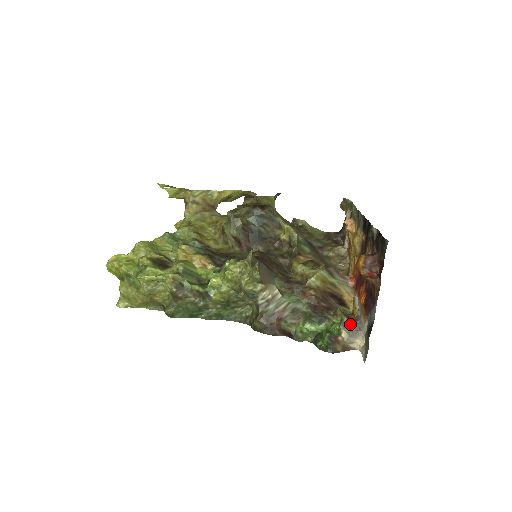
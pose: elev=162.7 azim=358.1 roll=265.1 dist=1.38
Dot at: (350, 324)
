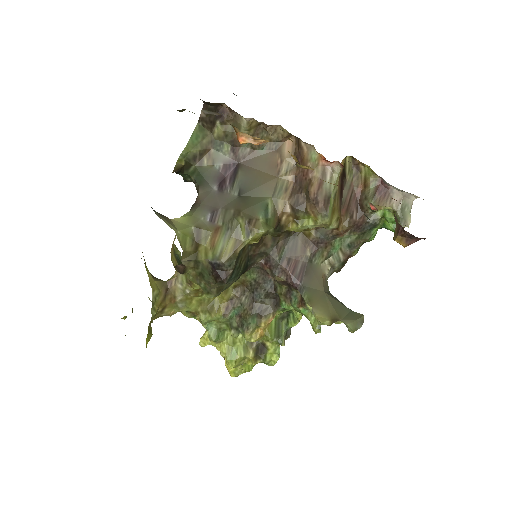
Dot at: (395, 204)
